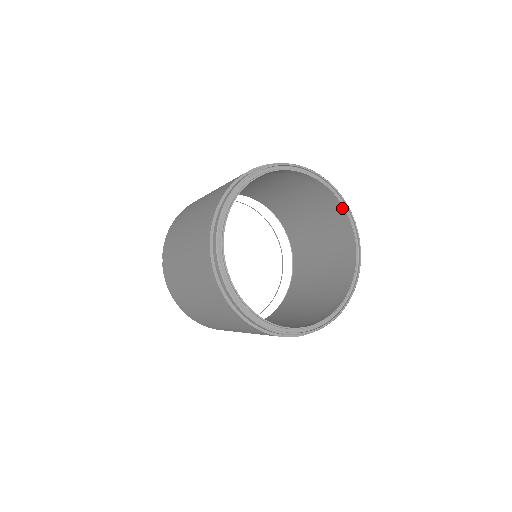
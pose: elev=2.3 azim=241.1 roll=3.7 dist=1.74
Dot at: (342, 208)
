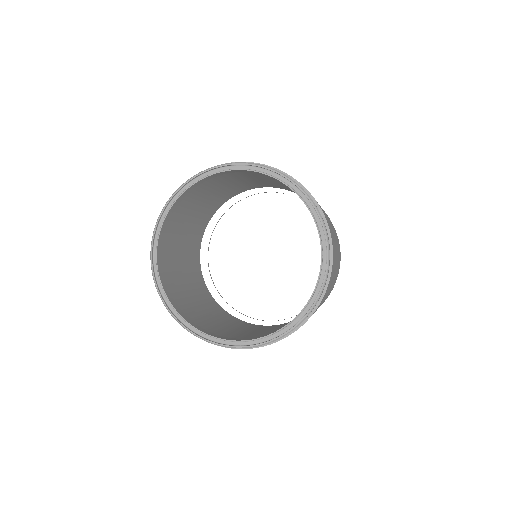
Dot at: (318, 231)
